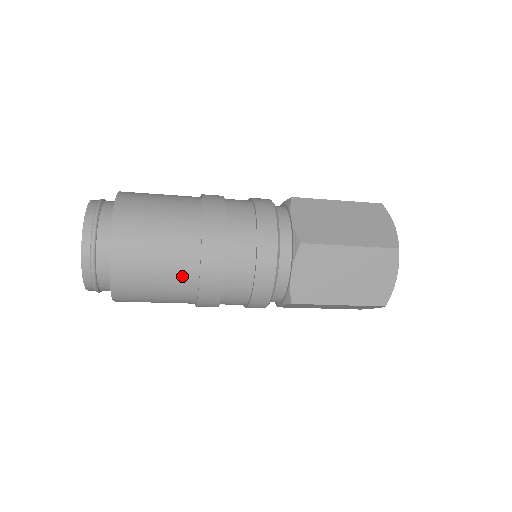
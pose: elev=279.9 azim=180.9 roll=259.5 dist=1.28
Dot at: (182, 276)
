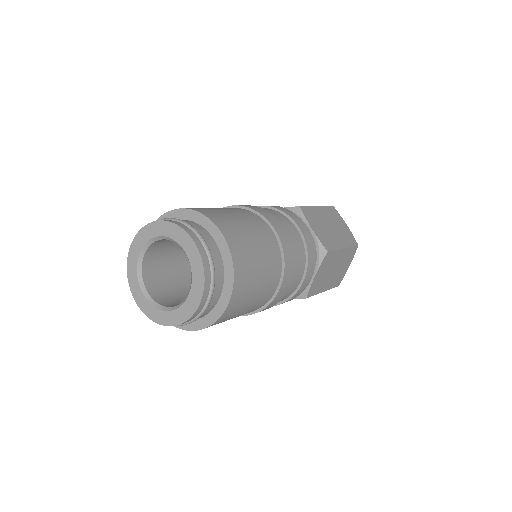
Dot at: (266, 295)
